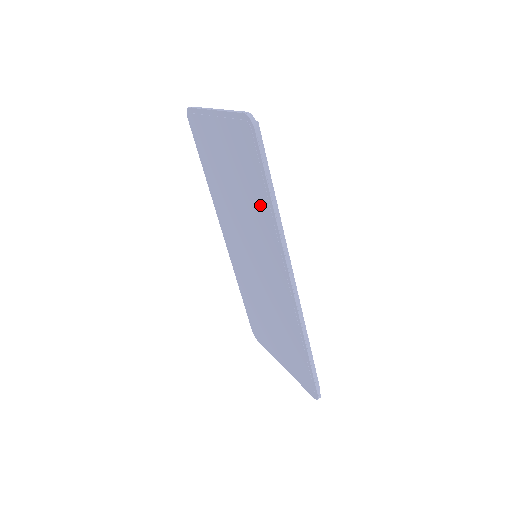
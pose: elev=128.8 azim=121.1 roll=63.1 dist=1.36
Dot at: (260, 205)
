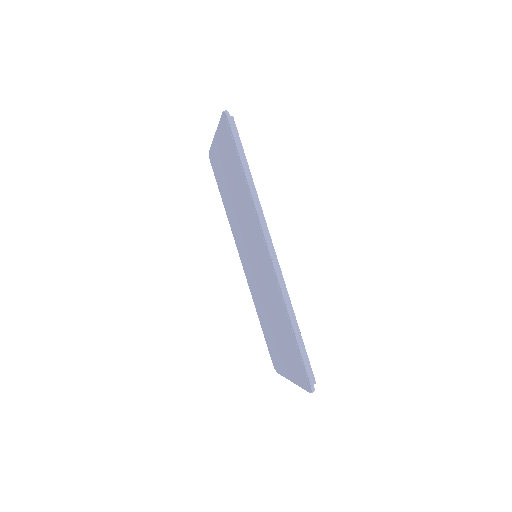
Dot at: (243, 188)
